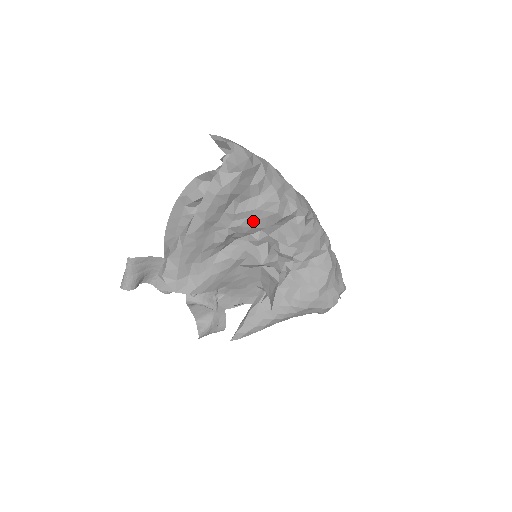
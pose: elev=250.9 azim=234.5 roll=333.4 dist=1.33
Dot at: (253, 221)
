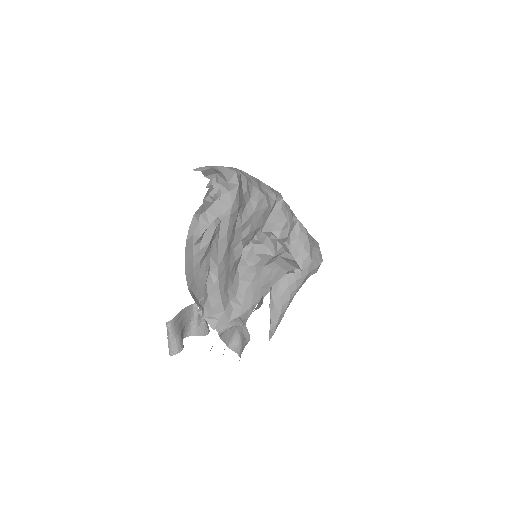
Dot at: (255, 224)
